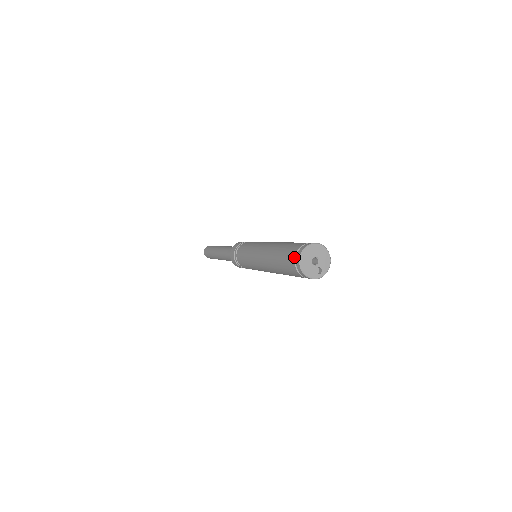
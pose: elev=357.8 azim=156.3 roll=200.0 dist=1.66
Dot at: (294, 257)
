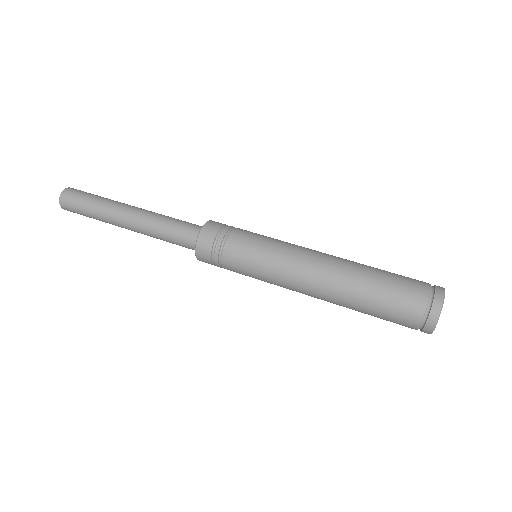
Dot at: (424, 311)
